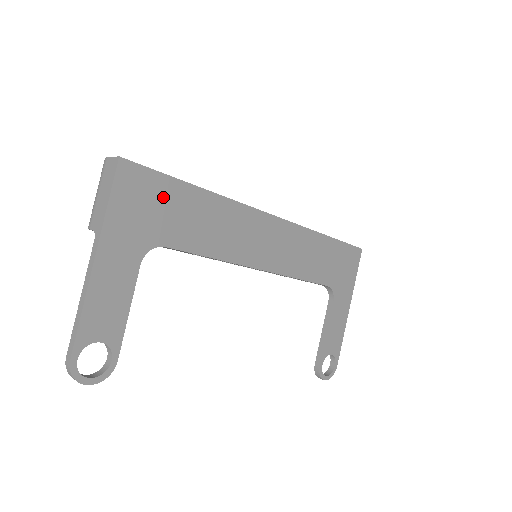
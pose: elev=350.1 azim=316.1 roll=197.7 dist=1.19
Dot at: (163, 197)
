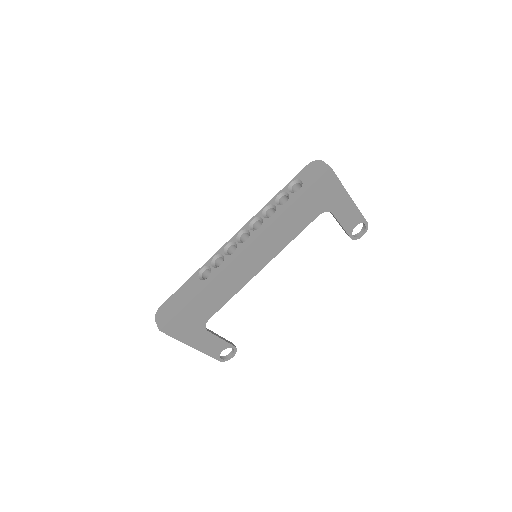
Dot at: (188, 315)
